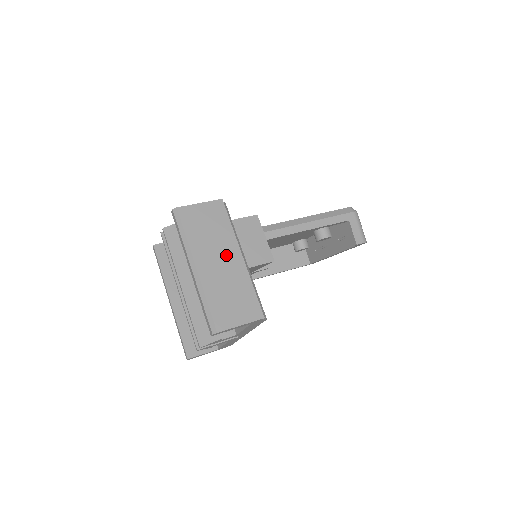
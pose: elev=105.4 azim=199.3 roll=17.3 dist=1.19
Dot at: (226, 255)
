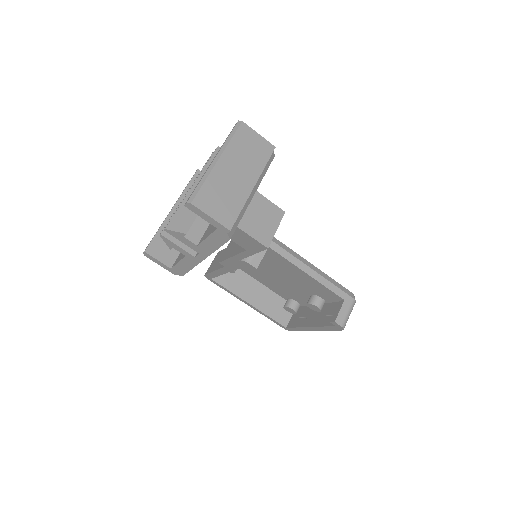
Dot at: (245, 174)
